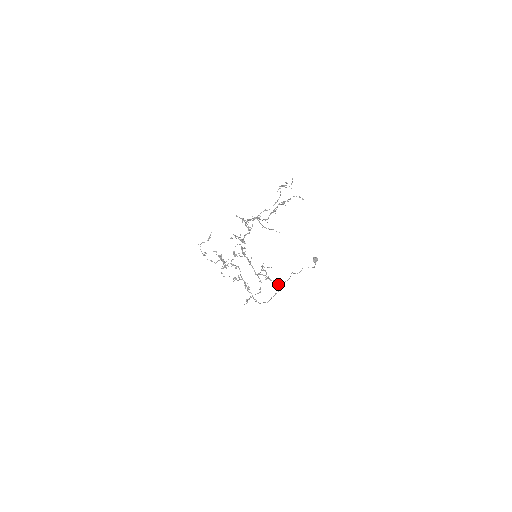
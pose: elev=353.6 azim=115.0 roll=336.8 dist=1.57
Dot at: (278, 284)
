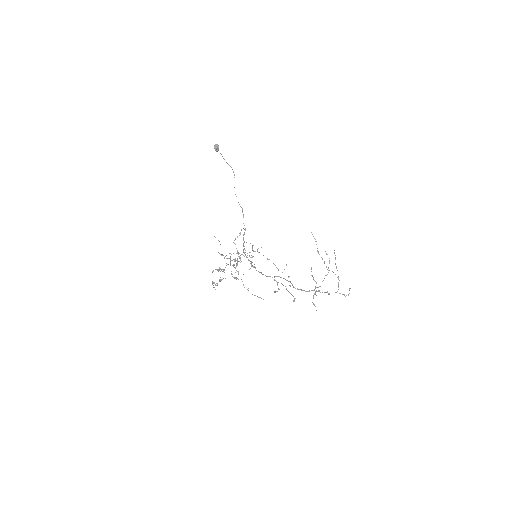
Dot at: occluded
